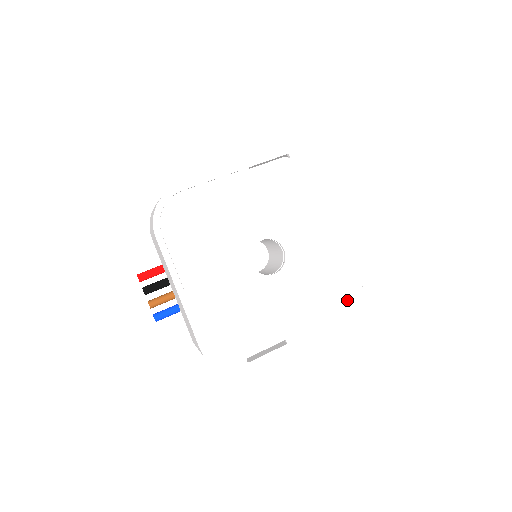
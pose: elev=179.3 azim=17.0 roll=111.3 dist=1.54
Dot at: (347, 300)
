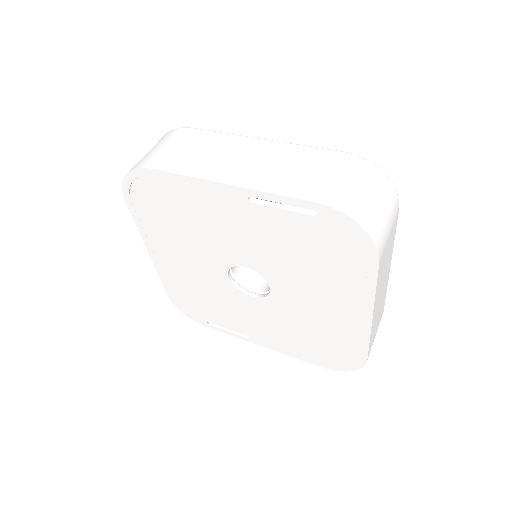
Dot at: (330, 358)
